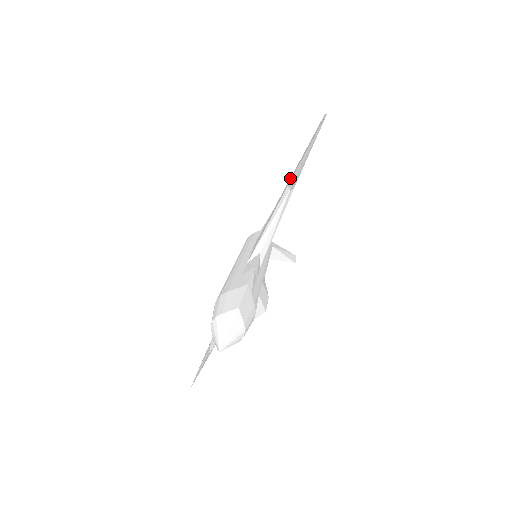
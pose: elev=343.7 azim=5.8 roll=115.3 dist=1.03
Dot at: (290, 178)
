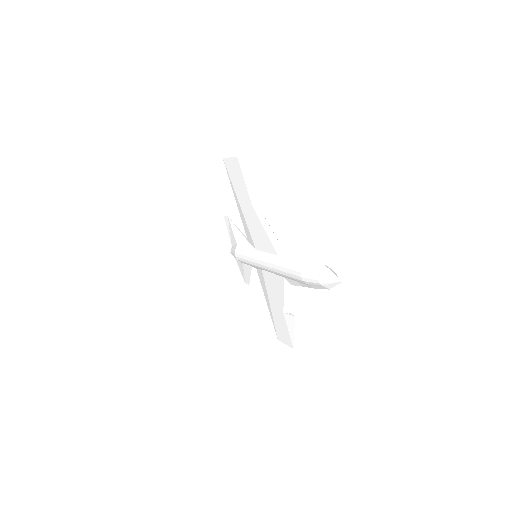
Dot at: (240, 203)
